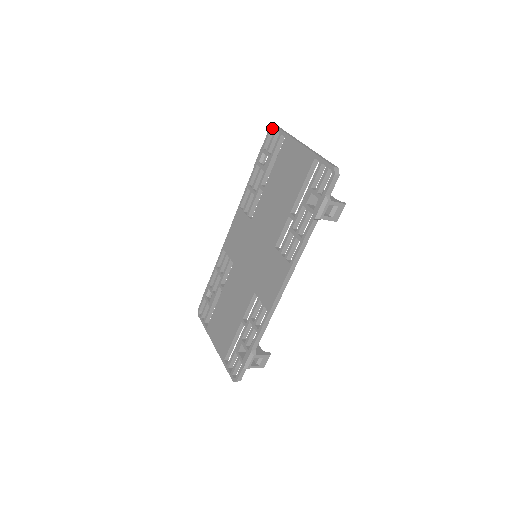
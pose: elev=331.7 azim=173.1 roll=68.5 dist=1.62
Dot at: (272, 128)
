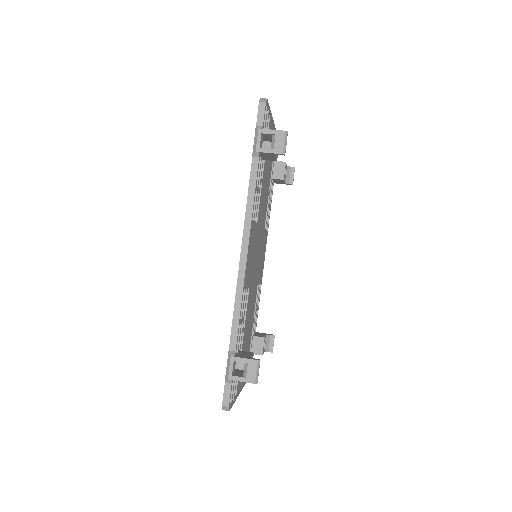
Dot at: occluded
